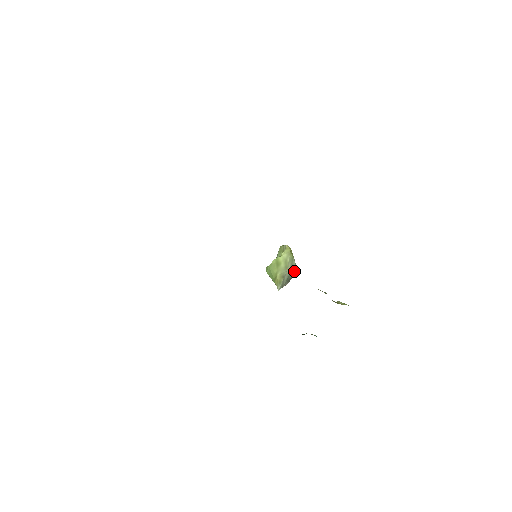
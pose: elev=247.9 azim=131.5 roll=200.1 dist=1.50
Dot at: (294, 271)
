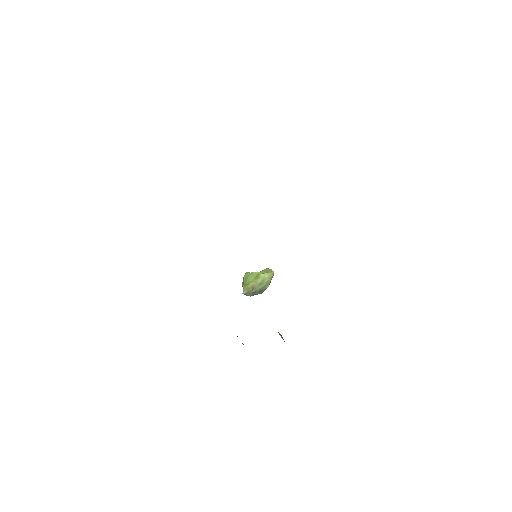
Dot at: (262, 292)
